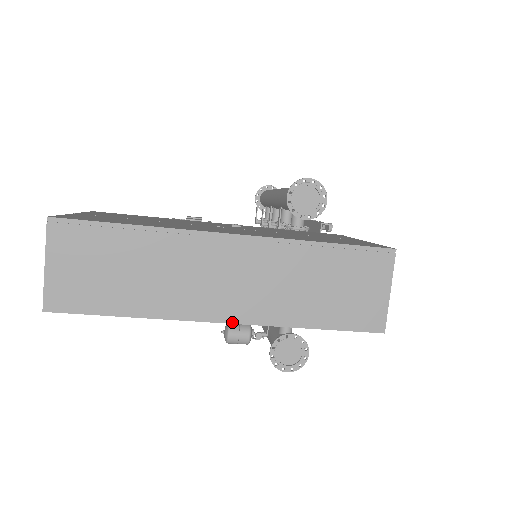
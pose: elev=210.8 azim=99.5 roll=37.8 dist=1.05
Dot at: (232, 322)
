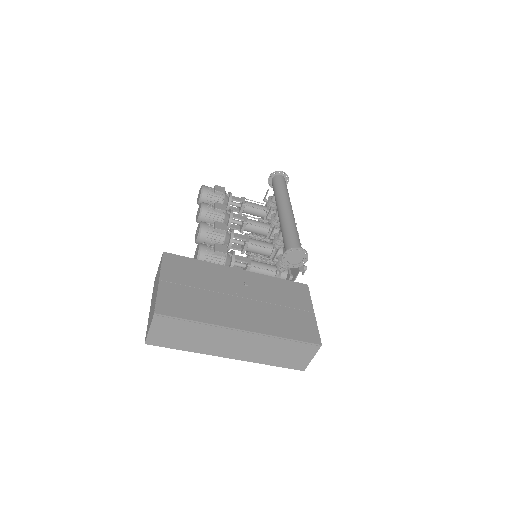
Dot at: (233, 358)
